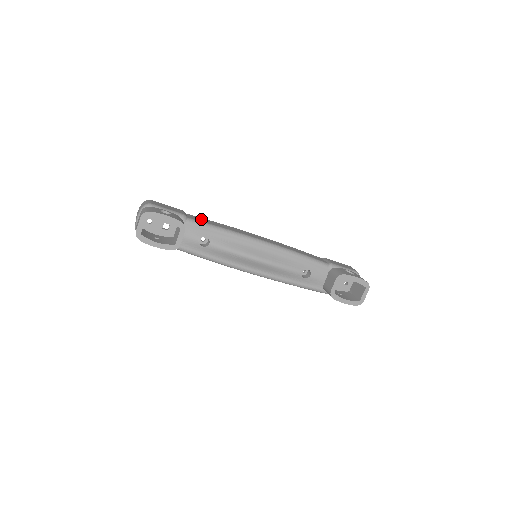
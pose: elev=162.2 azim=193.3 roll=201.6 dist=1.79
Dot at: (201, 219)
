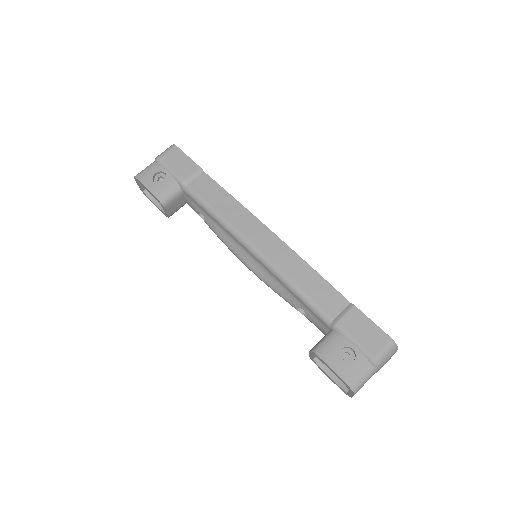
Dot at: (208, 188)
